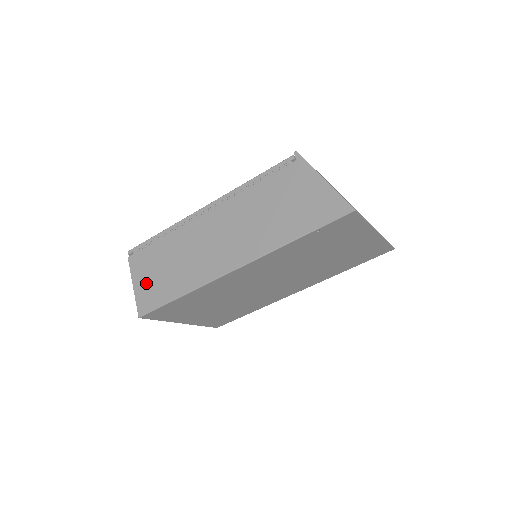
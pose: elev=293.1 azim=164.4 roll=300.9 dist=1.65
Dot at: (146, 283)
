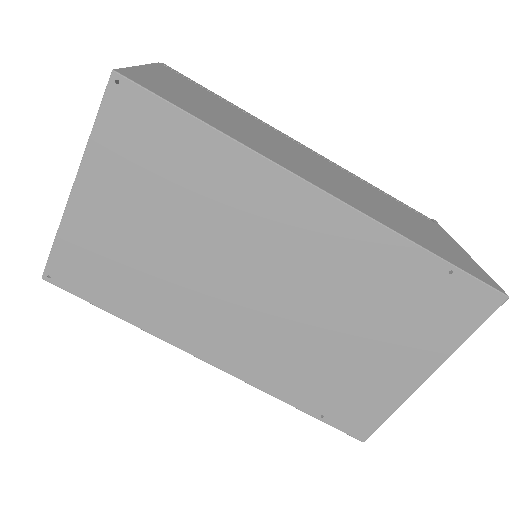
Dot at: (166, 82)
